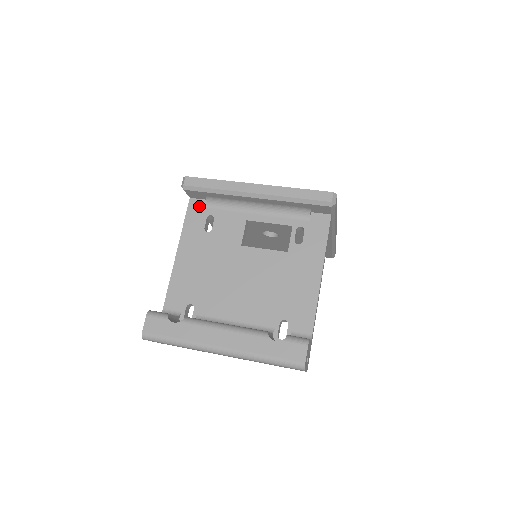
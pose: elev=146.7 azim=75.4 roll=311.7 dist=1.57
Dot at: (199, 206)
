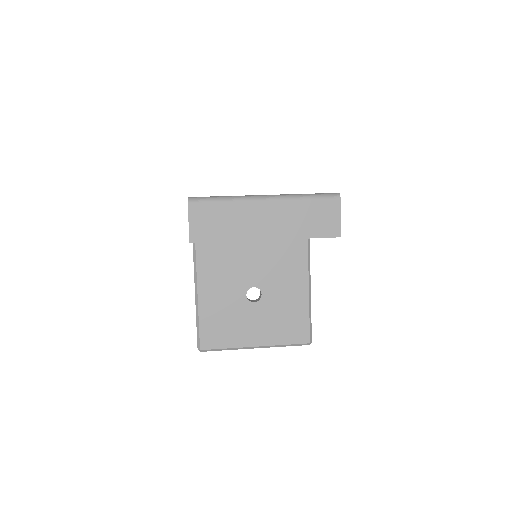
Dot at: occluded
